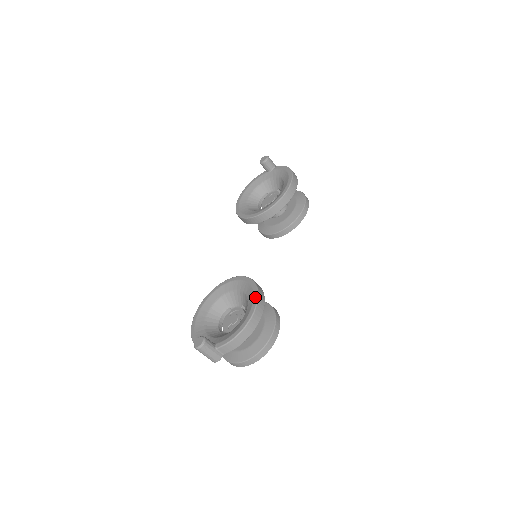
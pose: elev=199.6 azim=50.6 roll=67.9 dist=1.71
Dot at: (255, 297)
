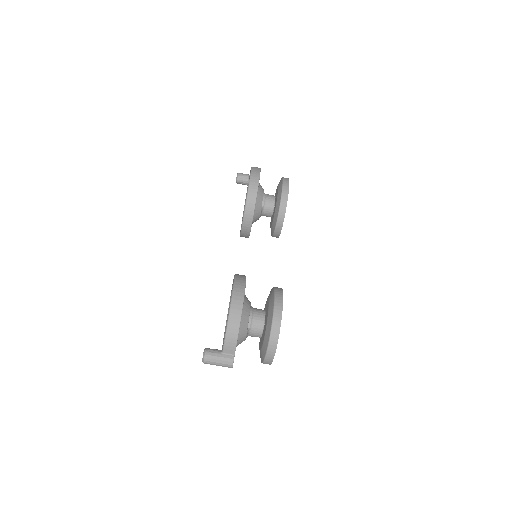
Dot at: occluded
